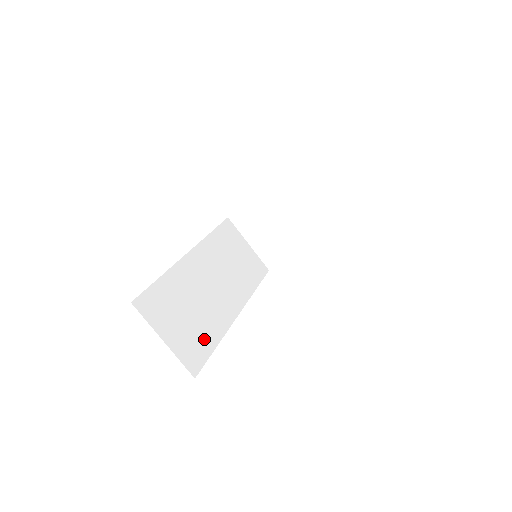
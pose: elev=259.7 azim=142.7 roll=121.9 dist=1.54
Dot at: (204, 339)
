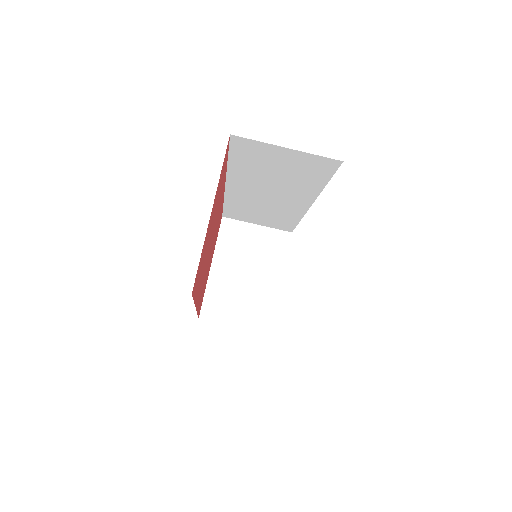
Dot at: occluded
